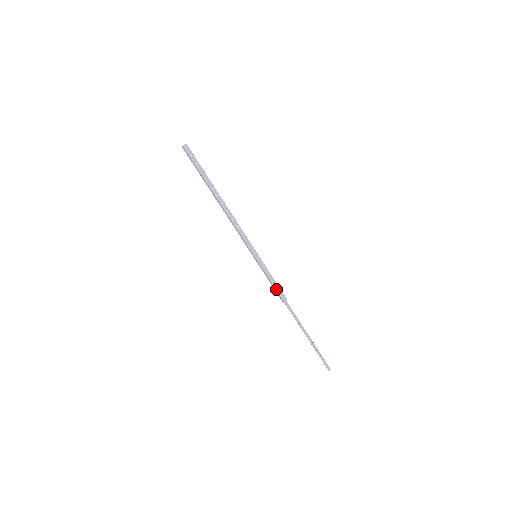
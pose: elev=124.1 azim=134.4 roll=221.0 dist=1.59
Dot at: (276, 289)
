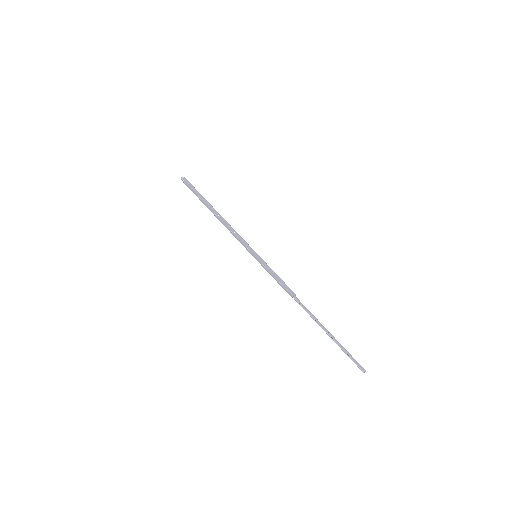
Dot at: (281, 284)
